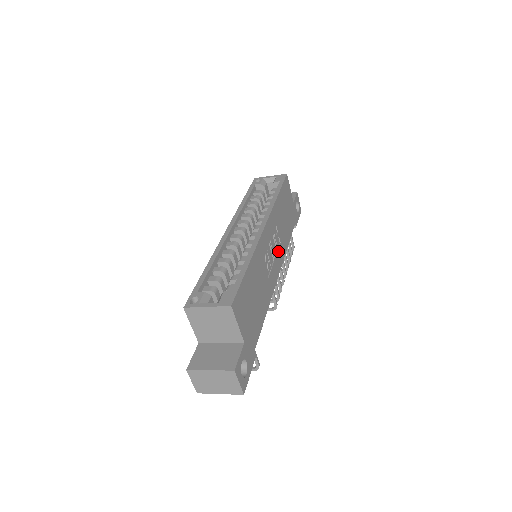
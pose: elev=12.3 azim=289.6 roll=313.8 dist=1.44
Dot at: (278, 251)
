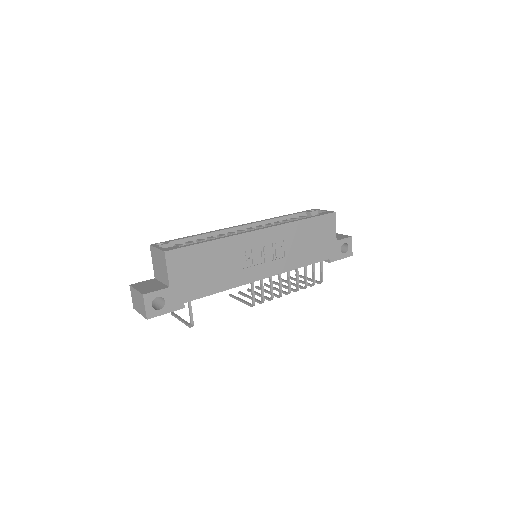
Dot at: (275, 261)
